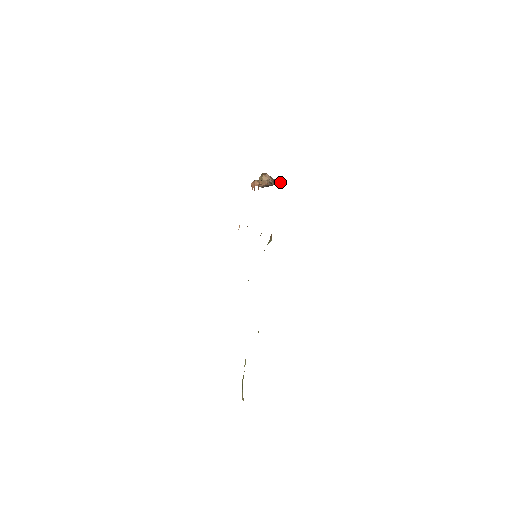
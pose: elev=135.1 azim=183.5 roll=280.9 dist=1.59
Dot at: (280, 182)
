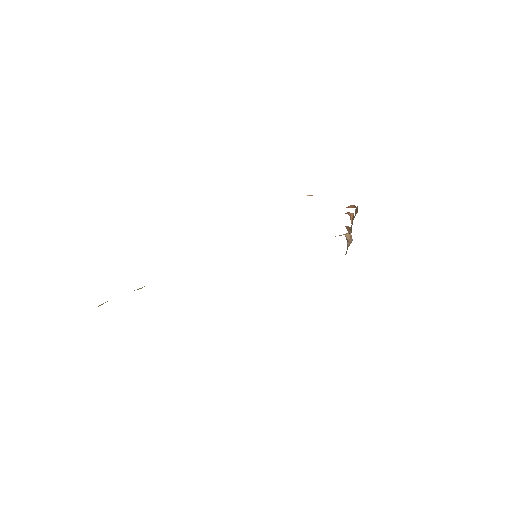
Dot at: occluded
